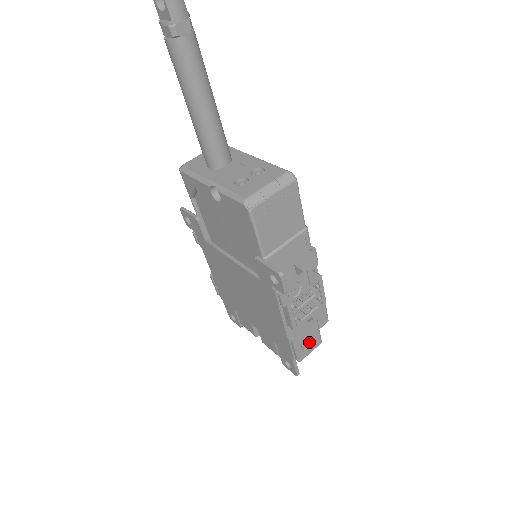
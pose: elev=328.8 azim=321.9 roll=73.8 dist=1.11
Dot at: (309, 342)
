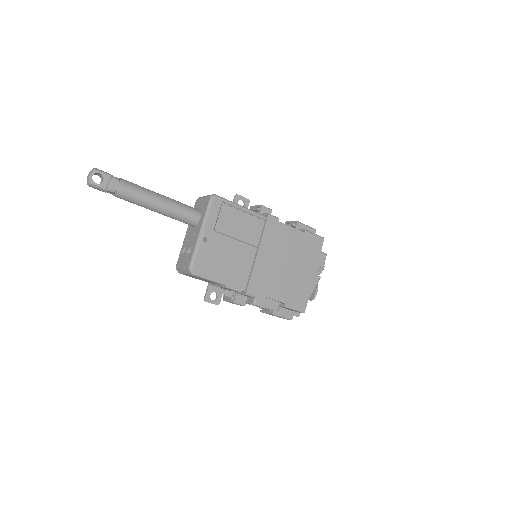
Dot at: occluded
